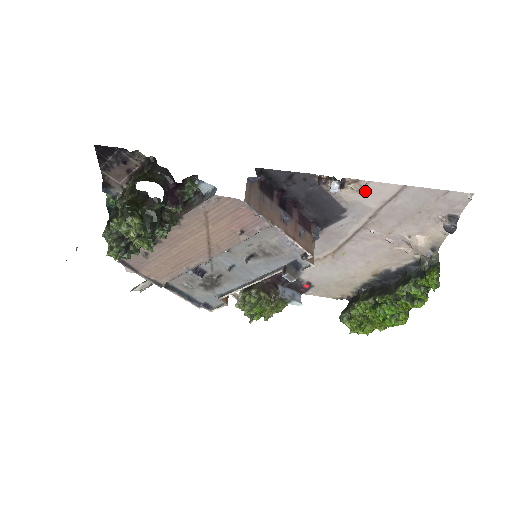
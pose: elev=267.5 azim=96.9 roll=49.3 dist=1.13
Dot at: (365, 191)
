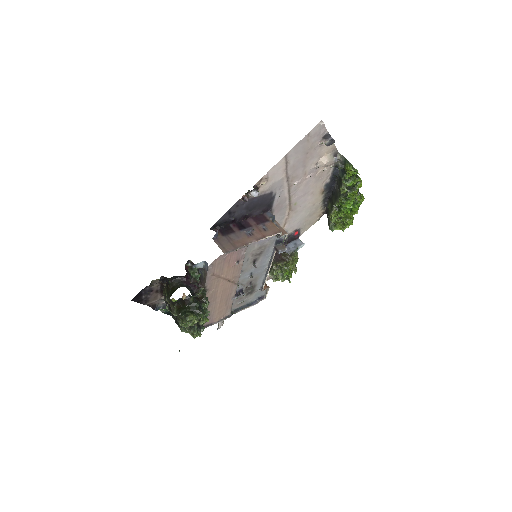
Dot at: (270, 177)
